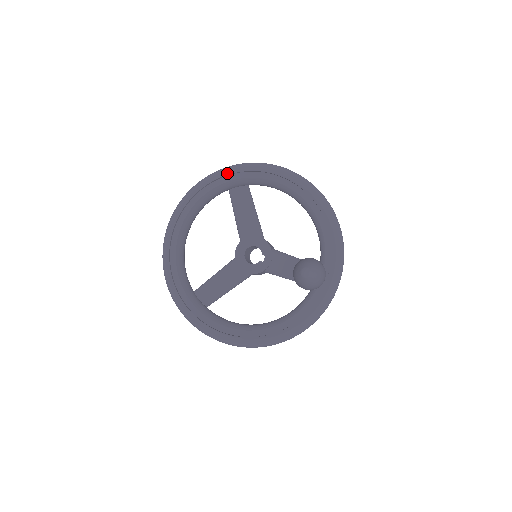
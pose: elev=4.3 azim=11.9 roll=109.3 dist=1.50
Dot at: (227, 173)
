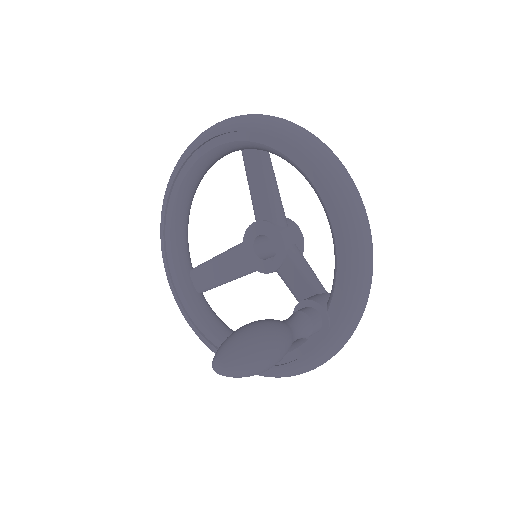
Dot at: (233, 128)
